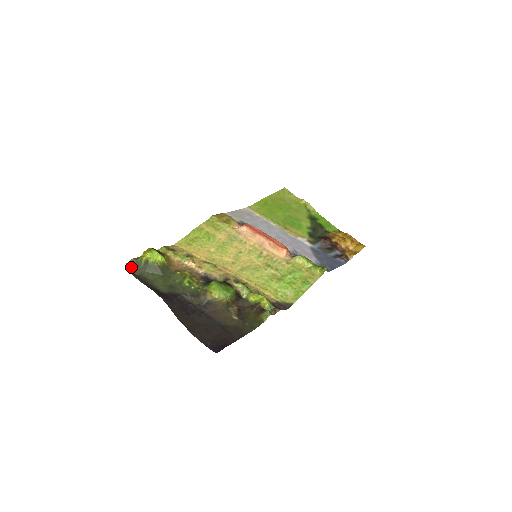
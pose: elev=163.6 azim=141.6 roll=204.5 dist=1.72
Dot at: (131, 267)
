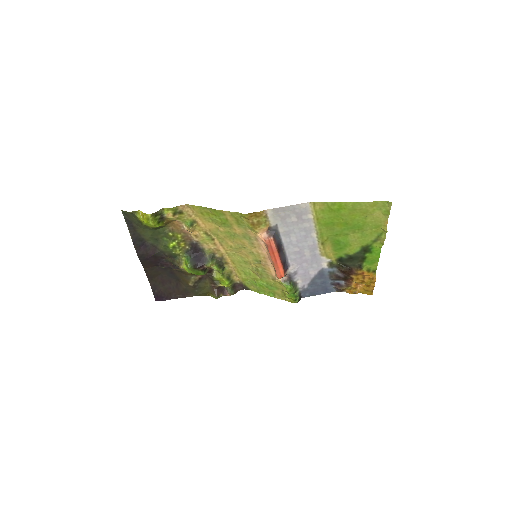
Dot at: (127, 213)
